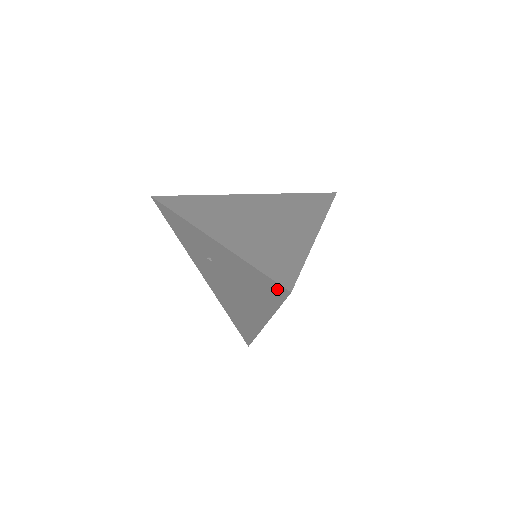
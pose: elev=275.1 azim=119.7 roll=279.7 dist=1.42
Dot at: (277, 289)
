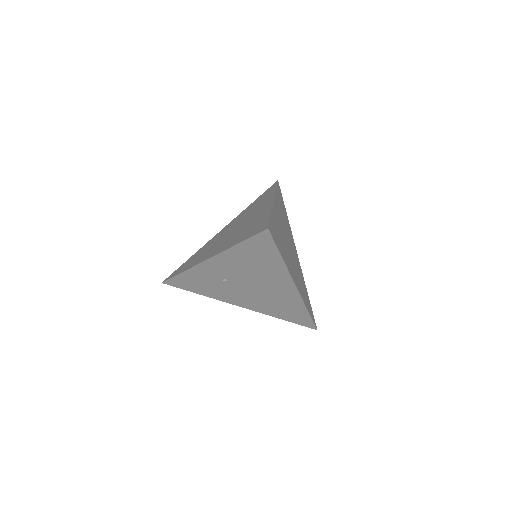
Dot at: (263, 239)
